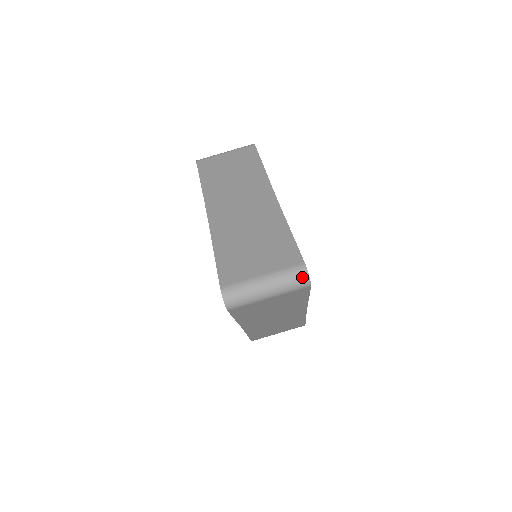
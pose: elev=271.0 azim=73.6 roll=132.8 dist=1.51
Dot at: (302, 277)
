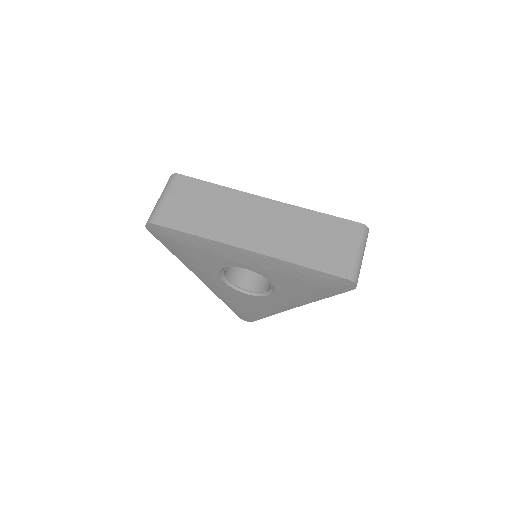
Dot at: (367, 232)
